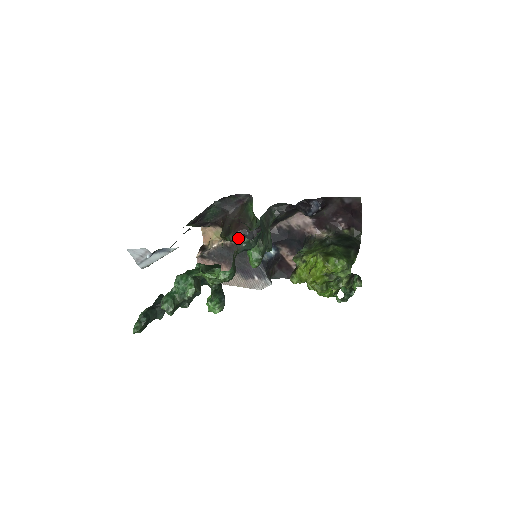
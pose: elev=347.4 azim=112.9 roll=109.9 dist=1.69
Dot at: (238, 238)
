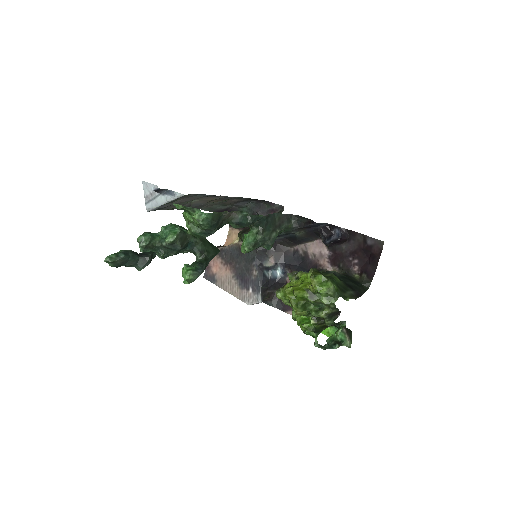
Dot at: occluded
